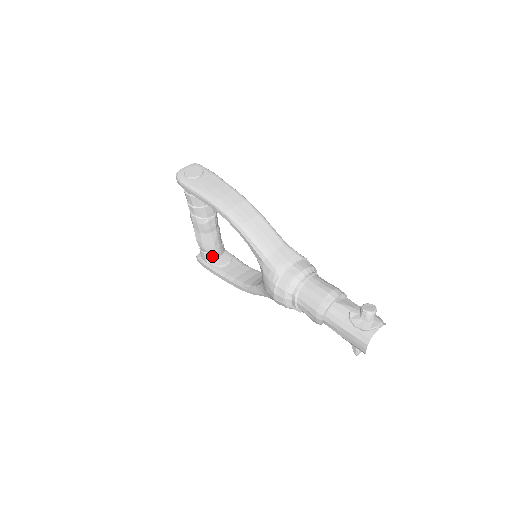
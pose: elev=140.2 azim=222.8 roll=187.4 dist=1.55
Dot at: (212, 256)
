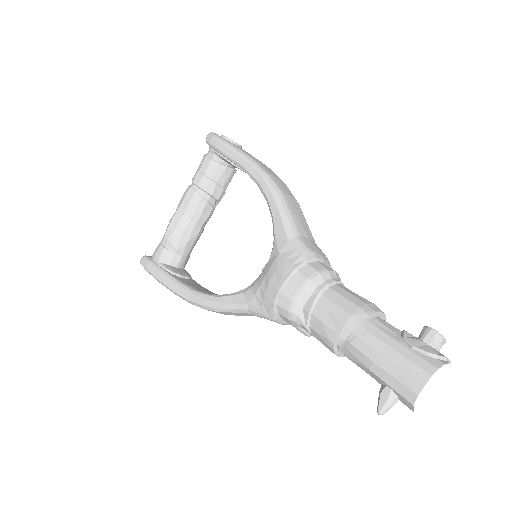
Dot at: (171, 258)
